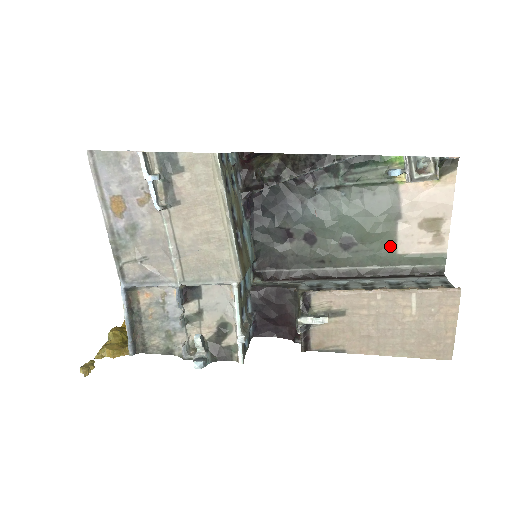
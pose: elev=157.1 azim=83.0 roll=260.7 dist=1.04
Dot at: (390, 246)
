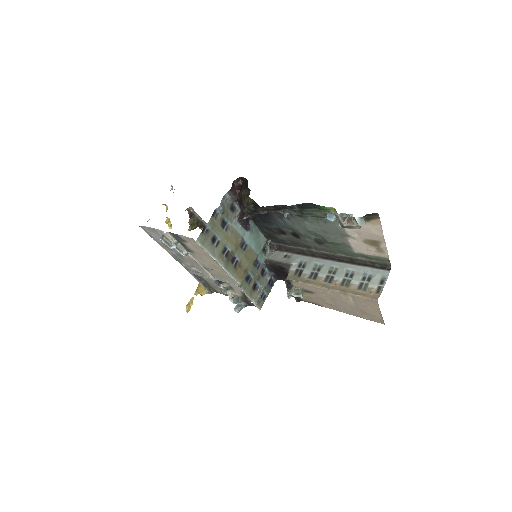
Dot at: (348, 248)
